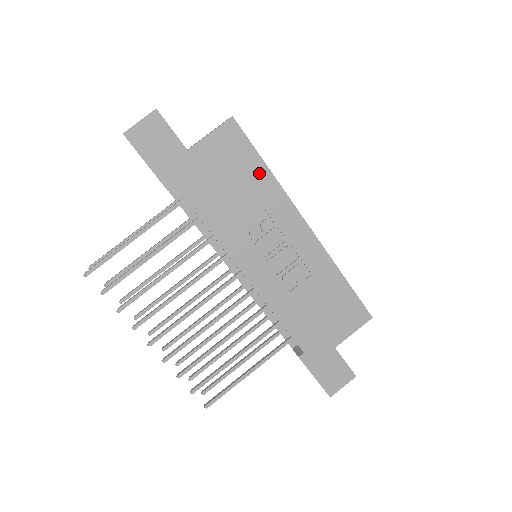
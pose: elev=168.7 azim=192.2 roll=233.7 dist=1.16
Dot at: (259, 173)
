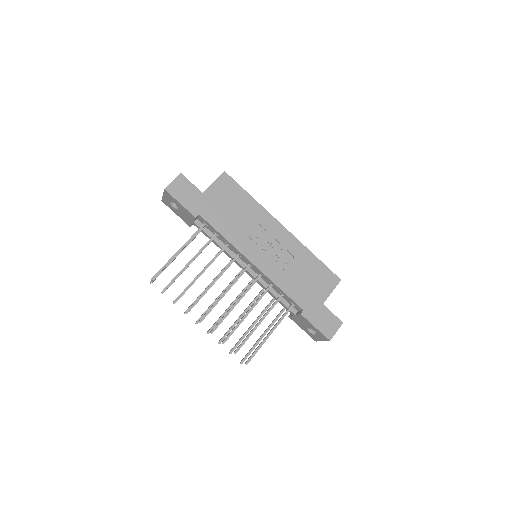
Dot at: (247, 200)
